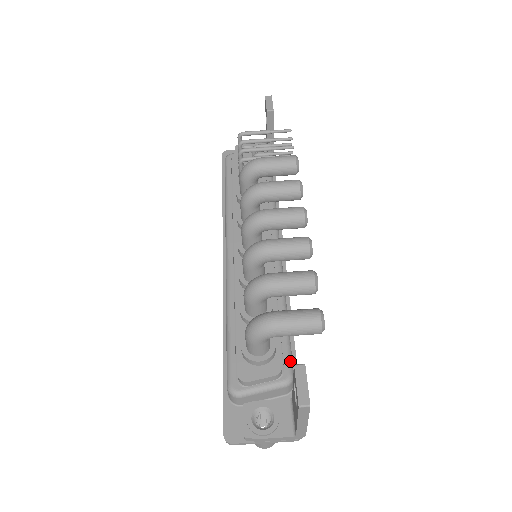
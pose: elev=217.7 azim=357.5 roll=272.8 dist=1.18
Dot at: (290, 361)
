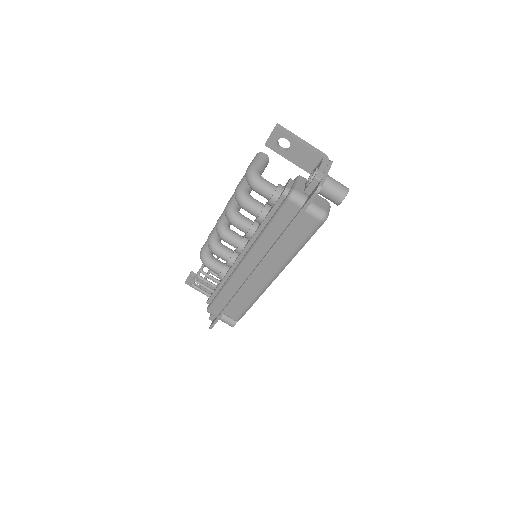
Dot at: occluded
